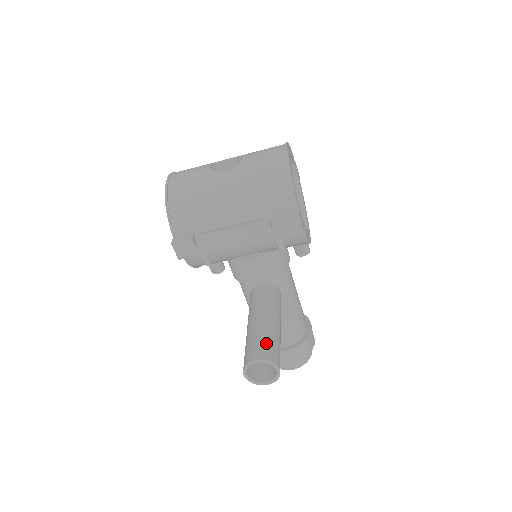
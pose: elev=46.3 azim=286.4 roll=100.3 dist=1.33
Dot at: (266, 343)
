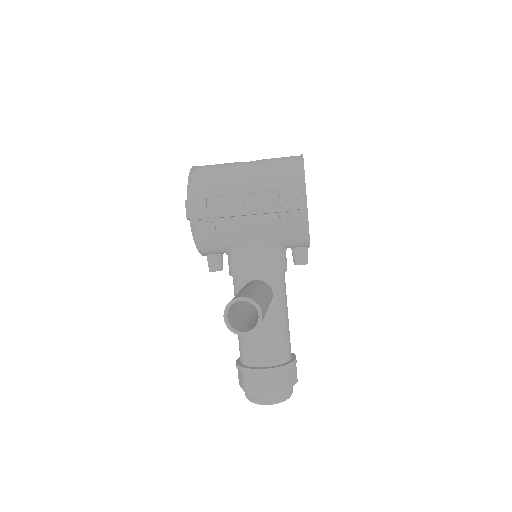
Dot at: (253, 294)
